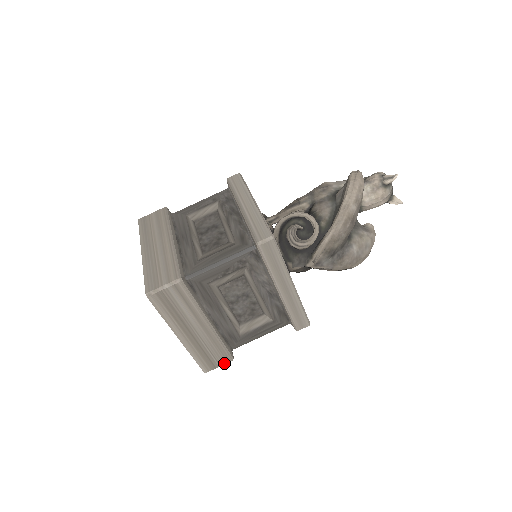
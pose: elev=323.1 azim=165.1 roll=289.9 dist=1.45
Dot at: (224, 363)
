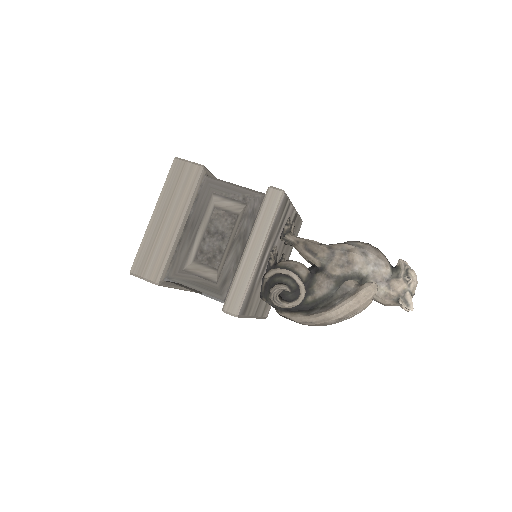
Dot at: occluded
